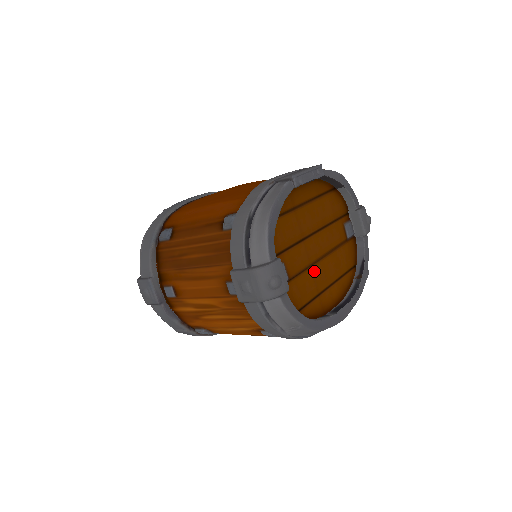
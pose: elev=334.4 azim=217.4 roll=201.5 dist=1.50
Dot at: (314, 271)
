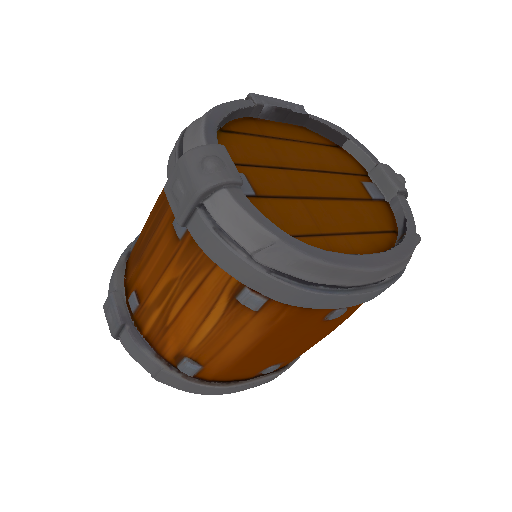
Dot at: (309, 206)
